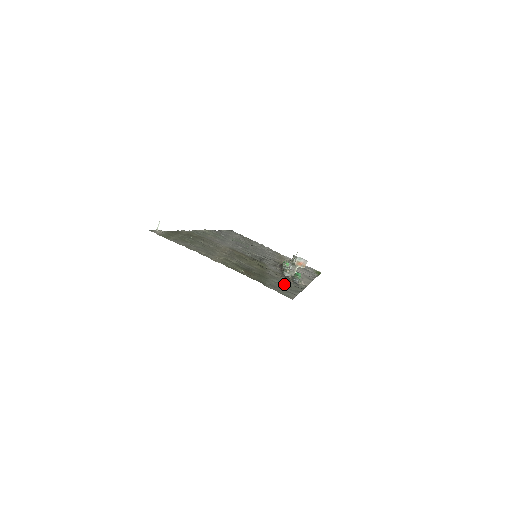
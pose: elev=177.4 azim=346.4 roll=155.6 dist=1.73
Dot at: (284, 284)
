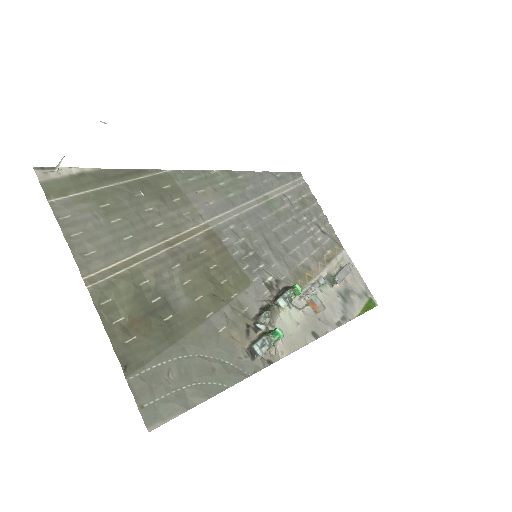
Dot at: (205, 363)
